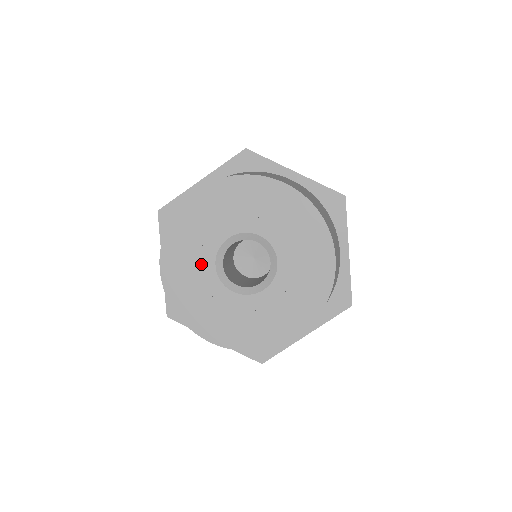
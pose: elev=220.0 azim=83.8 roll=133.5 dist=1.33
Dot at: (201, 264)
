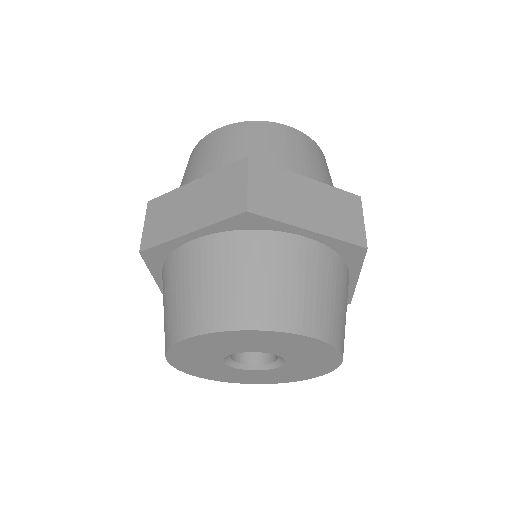
Dot at: (209, 361)
